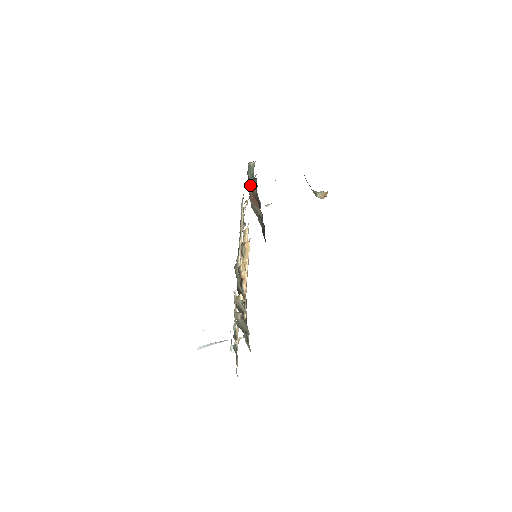
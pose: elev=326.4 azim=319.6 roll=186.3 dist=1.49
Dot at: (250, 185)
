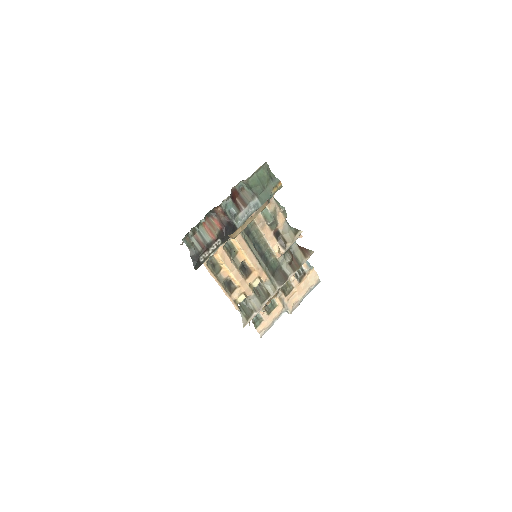
Dot at: (213, 212)
